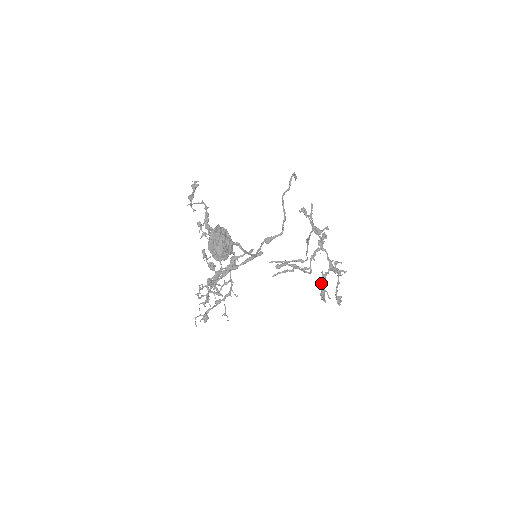
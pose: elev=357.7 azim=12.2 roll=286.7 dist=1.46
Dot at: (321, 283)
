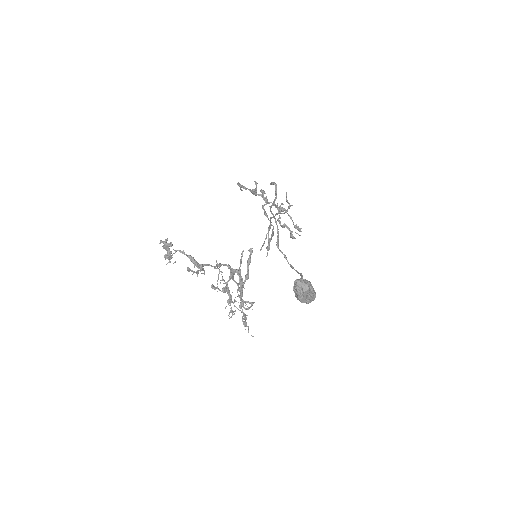
Dot at: occluded
